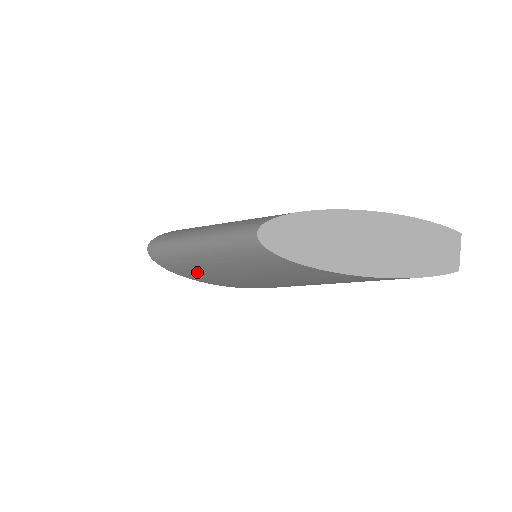
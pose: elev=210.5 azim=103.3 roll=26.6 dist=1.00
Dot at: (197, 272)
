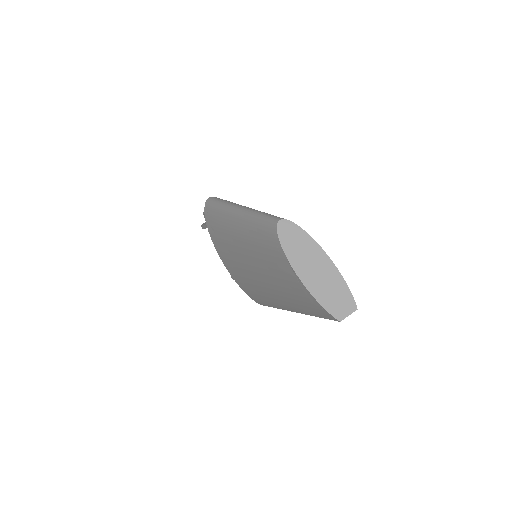
Dot at: (222, 230)
